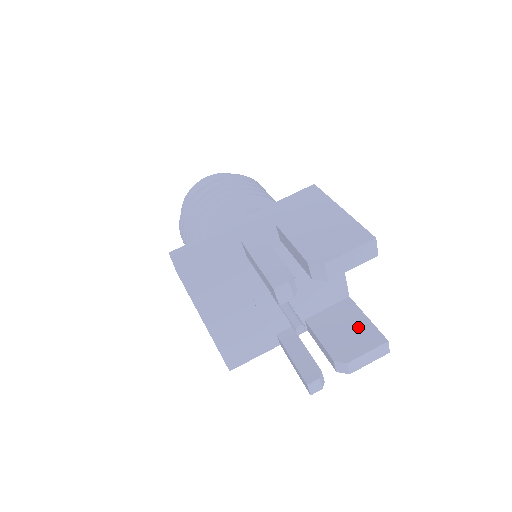
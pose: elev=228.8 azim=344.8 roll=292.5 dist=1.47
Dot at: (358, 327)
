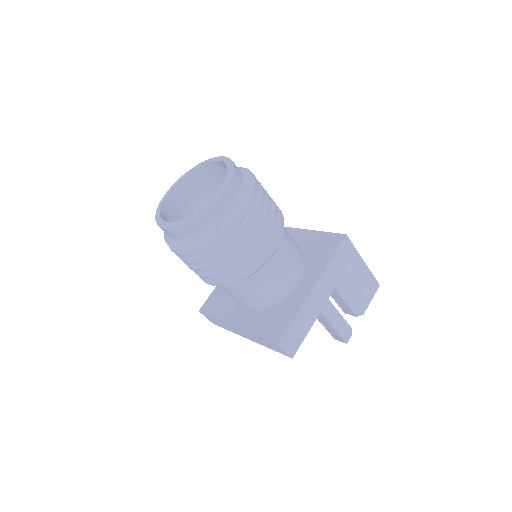
Dot at: occluded
